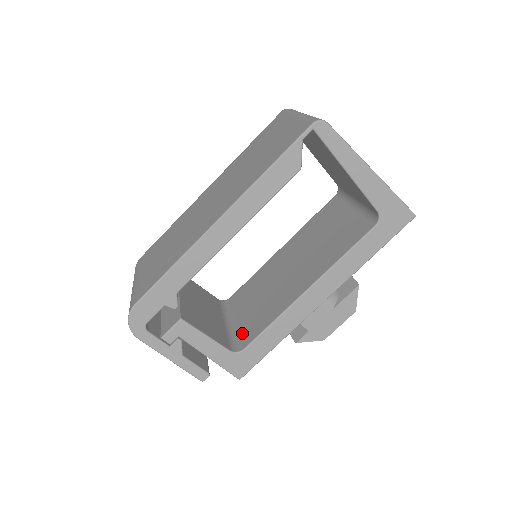
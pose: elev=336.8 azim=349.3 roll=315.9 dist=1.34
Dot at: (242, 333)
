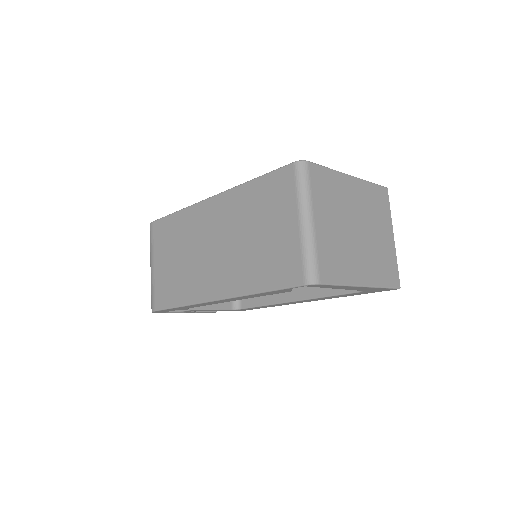
Dot at: occluded
